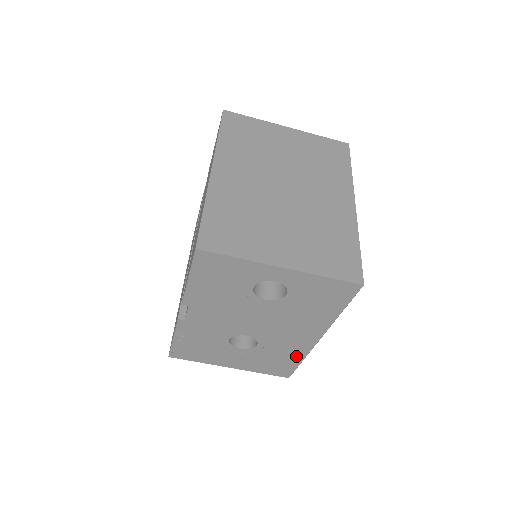
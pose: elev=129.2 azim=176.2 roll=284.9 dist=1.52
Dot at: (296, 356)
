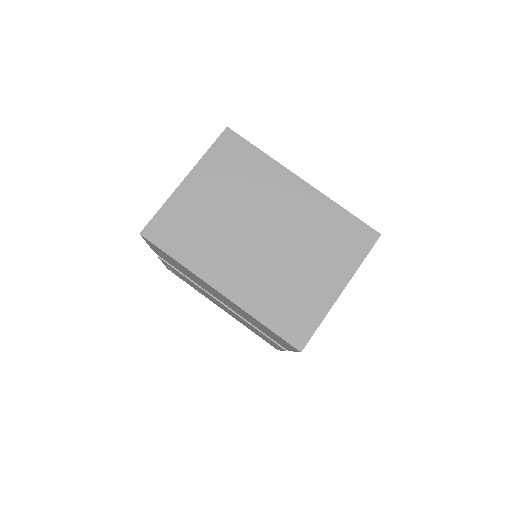
Dot at: occluded
